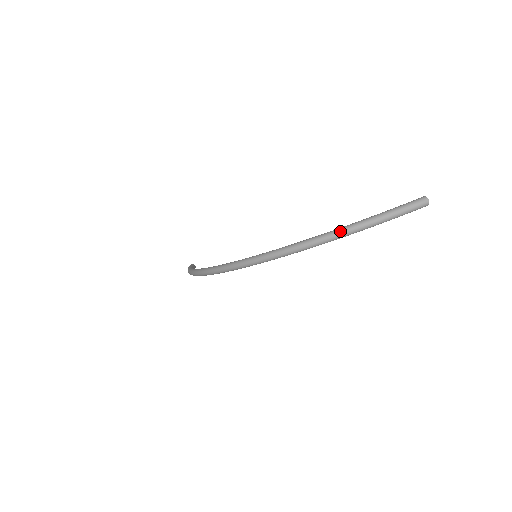
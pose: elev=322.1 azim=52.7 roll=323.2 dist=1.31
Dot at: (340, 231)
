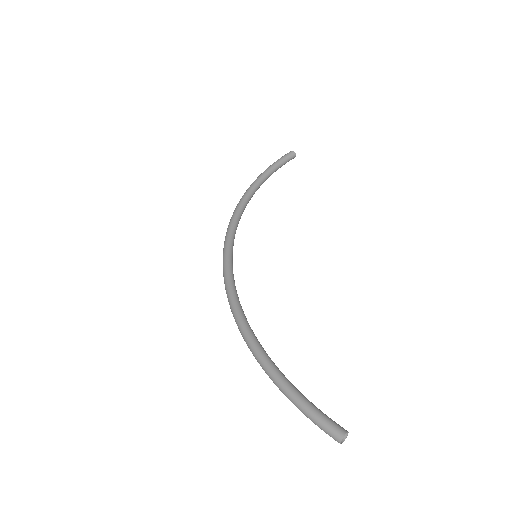
Dot at: (257, 358)
